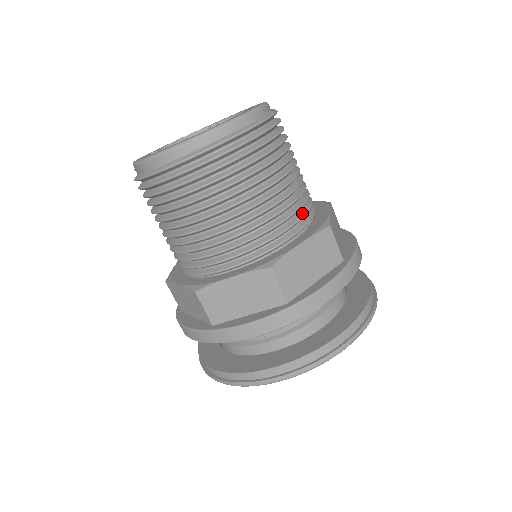
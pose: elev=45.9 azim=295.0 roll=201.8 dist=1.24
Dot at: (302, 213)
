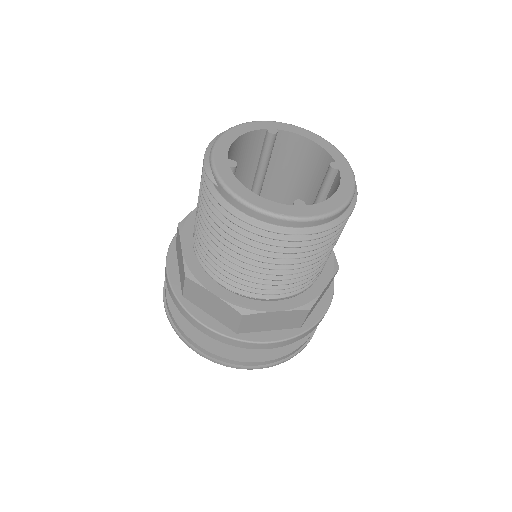
Dot at: occluded
